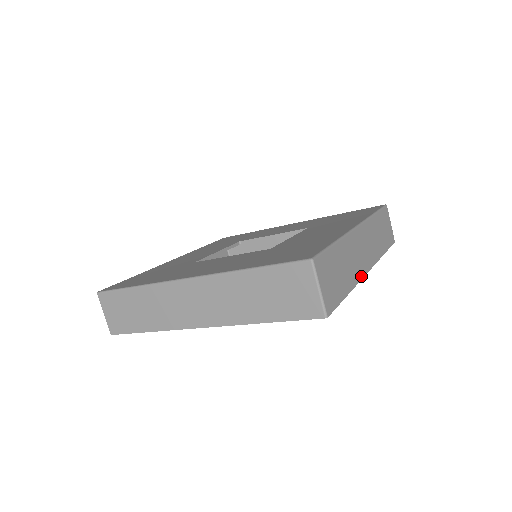
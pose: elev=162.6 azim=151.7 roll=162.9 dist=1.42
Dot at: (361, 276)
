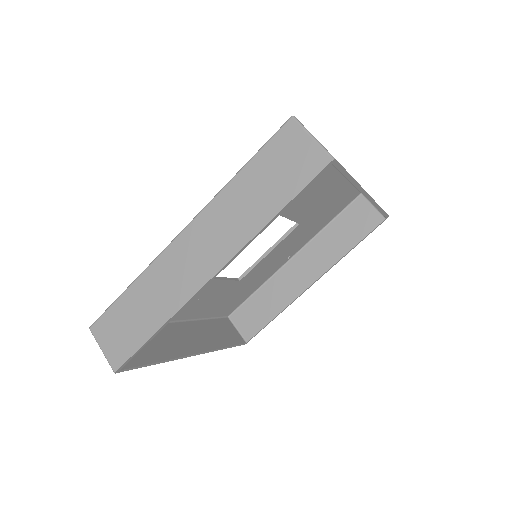
Dot at: occluded
